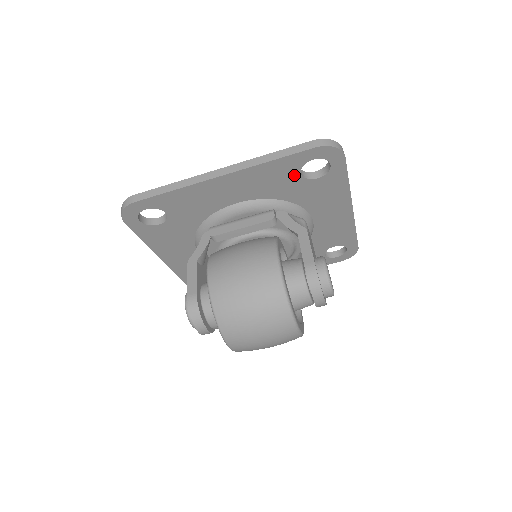
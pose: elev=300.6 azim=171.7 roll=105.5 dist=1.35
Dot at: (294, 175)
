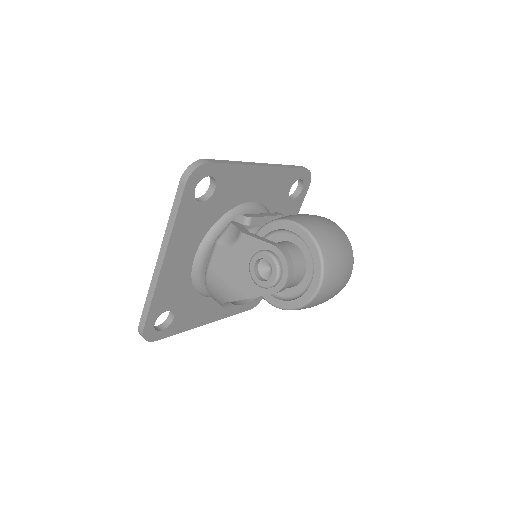
Dot at: (287, 189)
